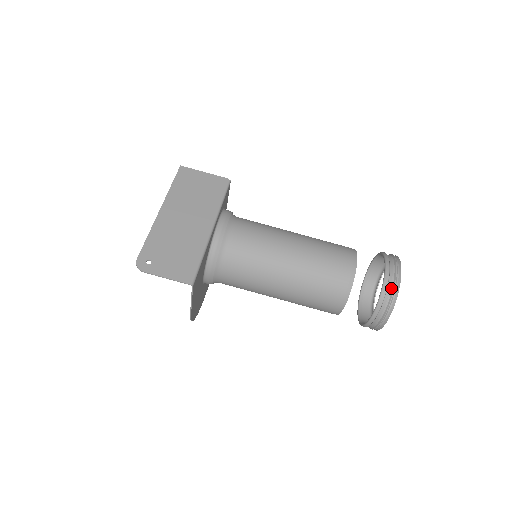
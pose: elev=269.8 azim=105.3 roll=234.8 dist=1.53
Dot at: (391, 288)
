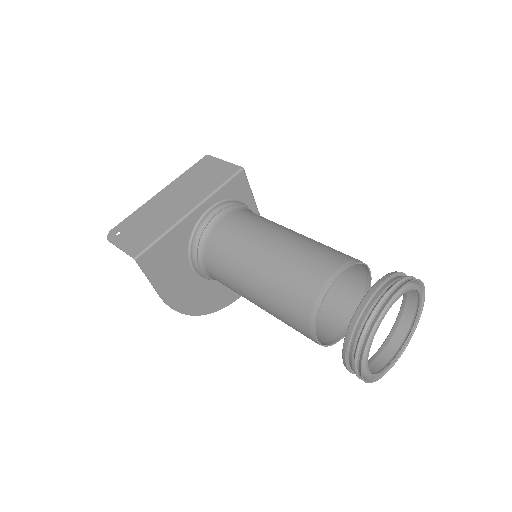
Dot at: (367, 315)
